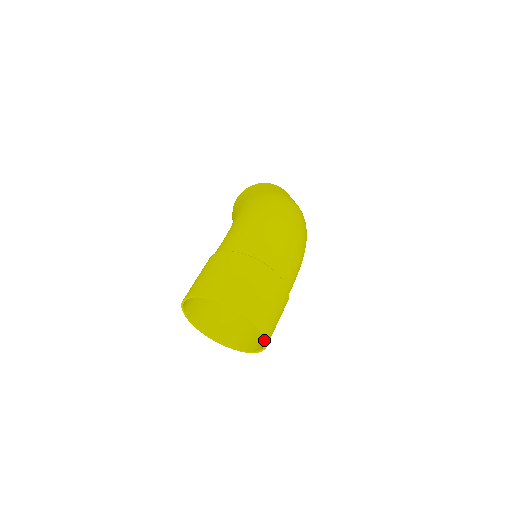
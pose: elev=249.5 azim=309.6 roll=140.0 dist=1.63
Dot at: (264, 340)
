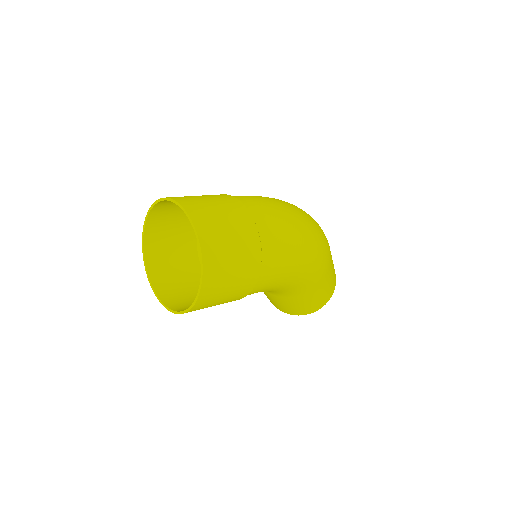
Dot at: (208, 295)
